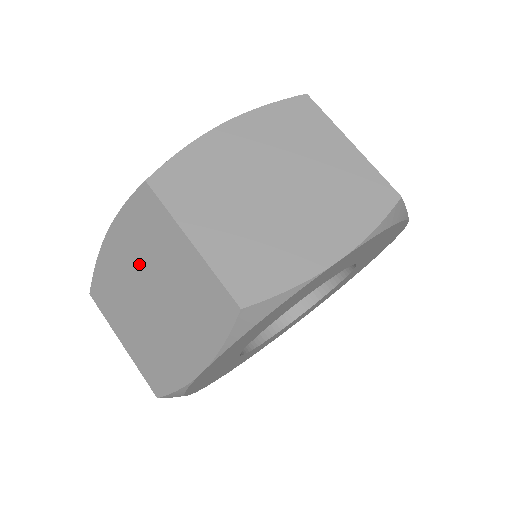
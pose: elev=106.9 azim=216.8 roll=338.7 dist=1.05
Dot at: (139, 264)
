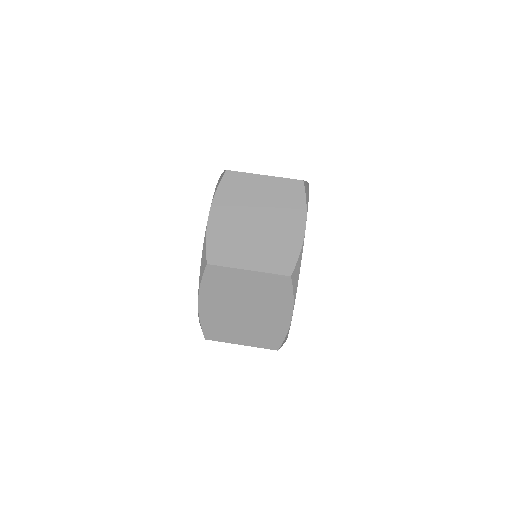
Dot at: (227, 301)
